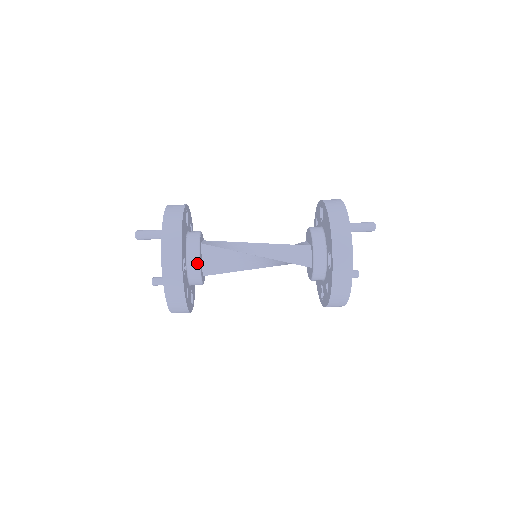
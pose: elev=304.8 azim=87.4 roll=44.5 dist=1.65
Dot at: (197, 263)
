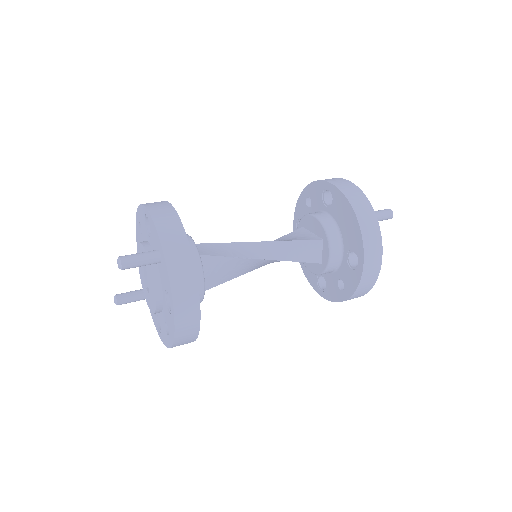
Dot at: (201, 284)
